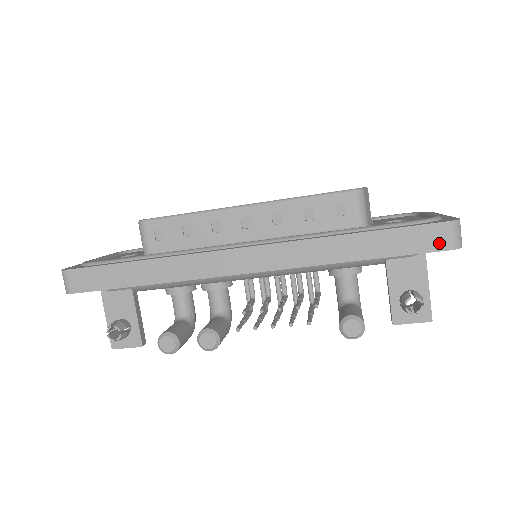
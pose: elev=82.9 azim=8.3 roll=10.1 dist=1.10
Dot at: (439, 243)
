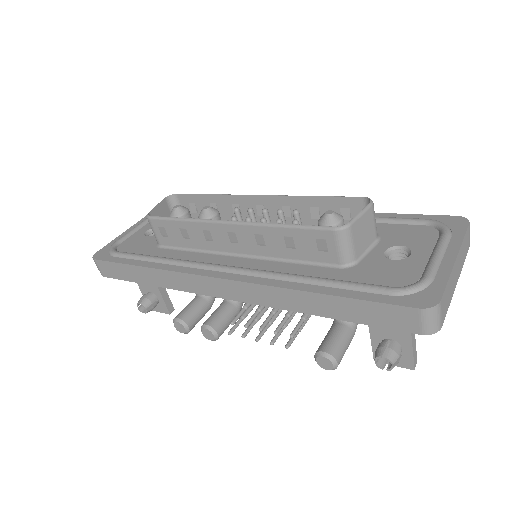
Dot at: (407, 325)
